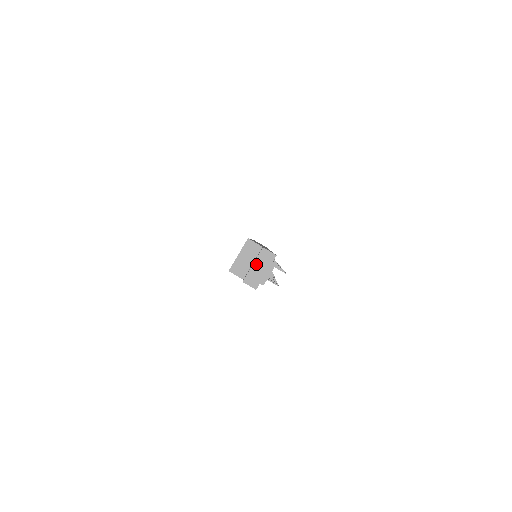
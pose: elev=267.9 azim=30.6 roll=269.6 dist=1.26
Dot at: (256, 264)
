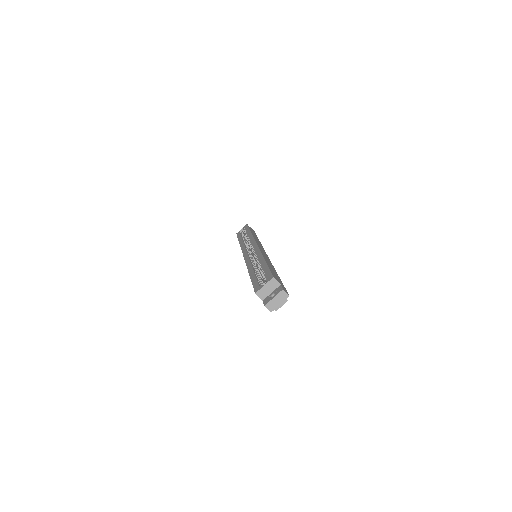
Dot at: (276, 298)
